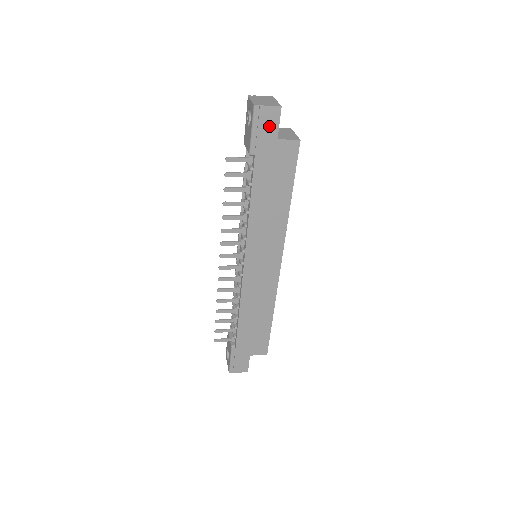
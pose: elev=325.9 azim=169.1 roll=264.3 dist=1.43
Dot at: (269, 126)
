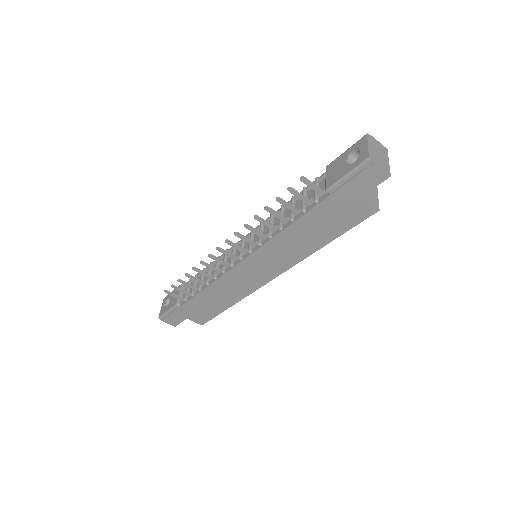
Dot at: (365, 183)
